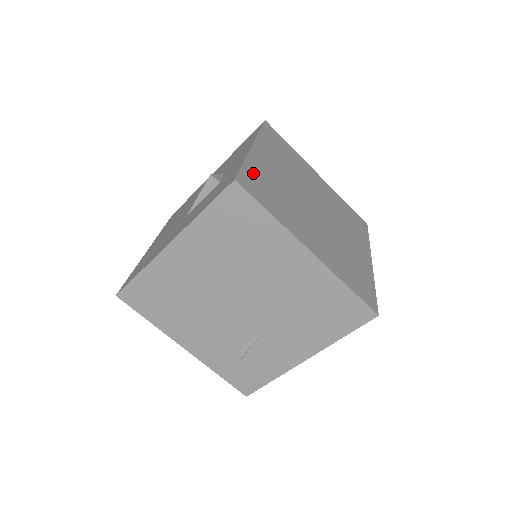
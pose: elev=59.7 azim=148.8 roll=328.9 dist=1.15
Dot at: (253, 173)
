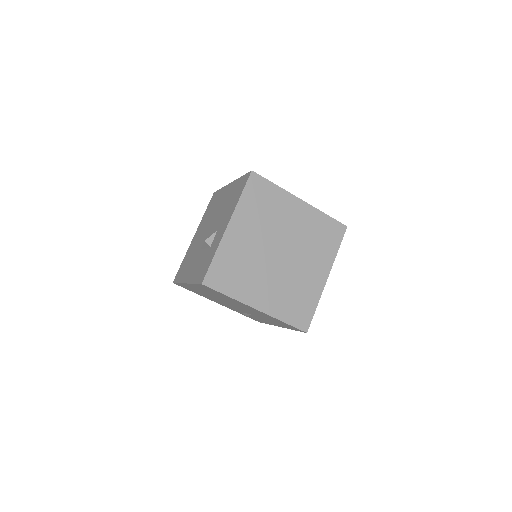
Dot at: (220, 263)
